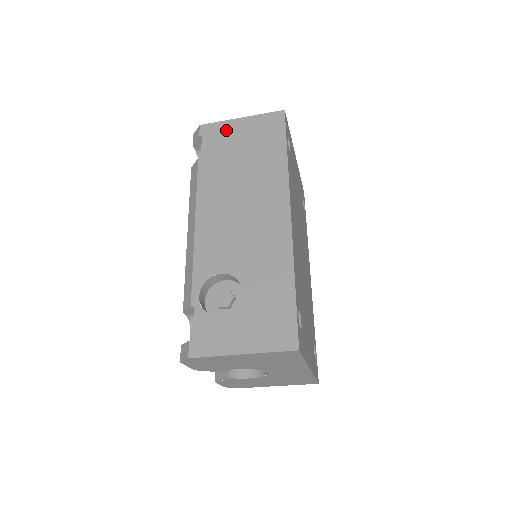
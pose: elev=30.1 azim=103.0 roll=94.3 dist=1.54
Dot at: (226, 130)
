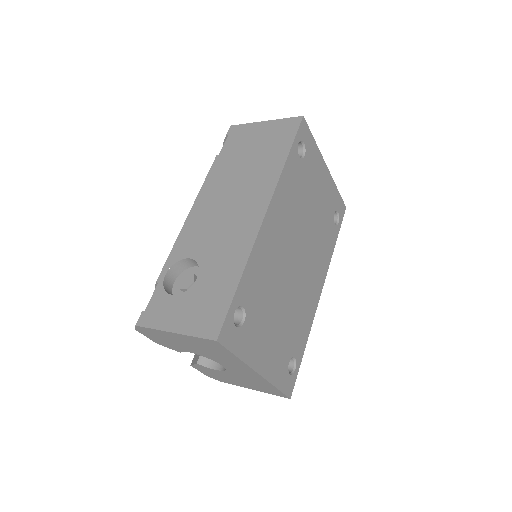
Dot at: (248, 131)
